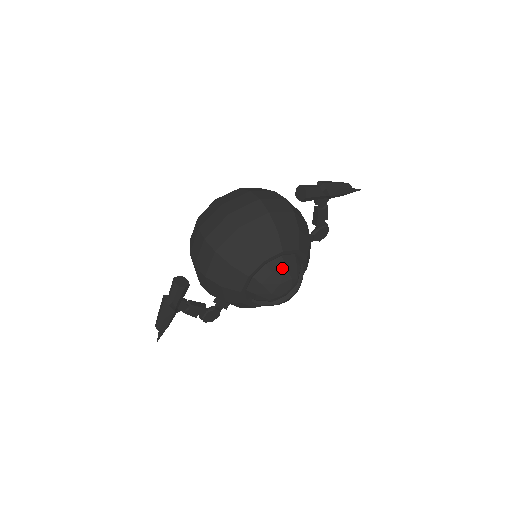
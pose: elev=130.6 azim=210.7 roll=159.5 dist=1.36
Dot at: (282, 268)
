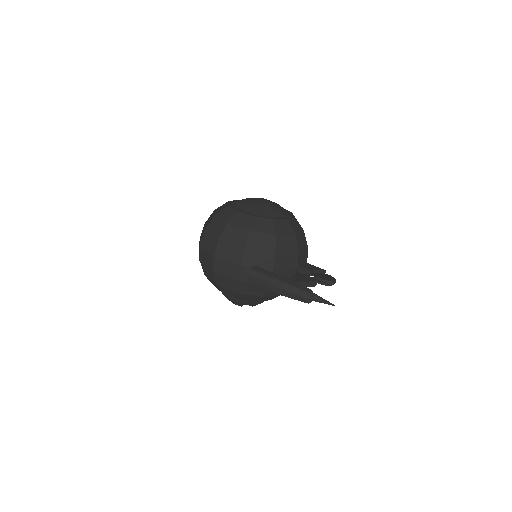
Dot at: (226, 297)
